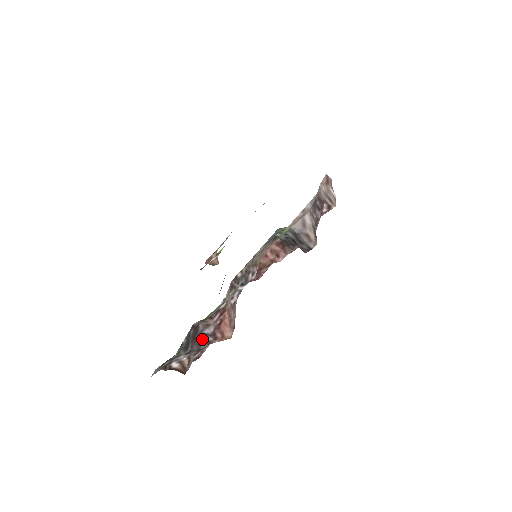
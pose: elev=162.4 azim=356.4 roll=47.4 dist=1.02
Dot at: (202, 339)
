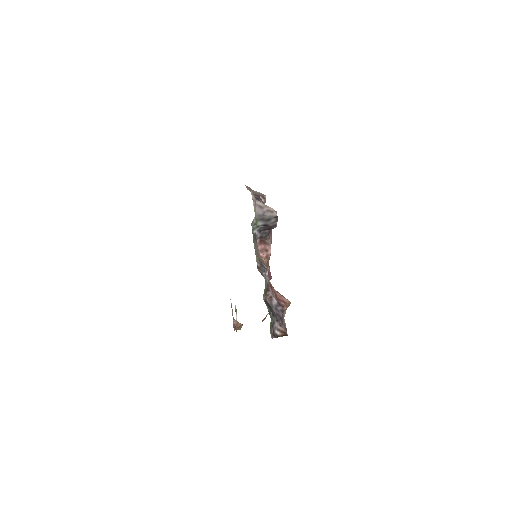
Dot at: (276, 310)
